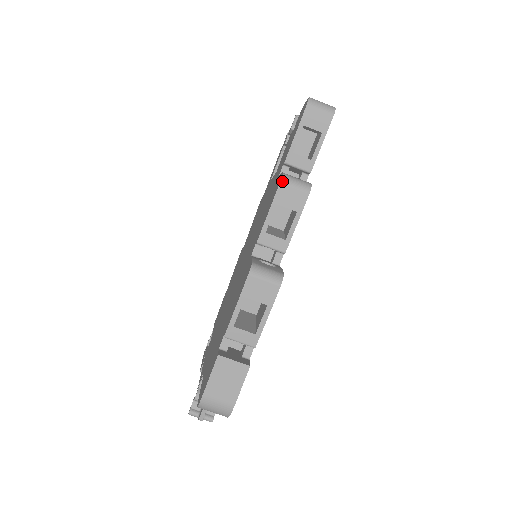
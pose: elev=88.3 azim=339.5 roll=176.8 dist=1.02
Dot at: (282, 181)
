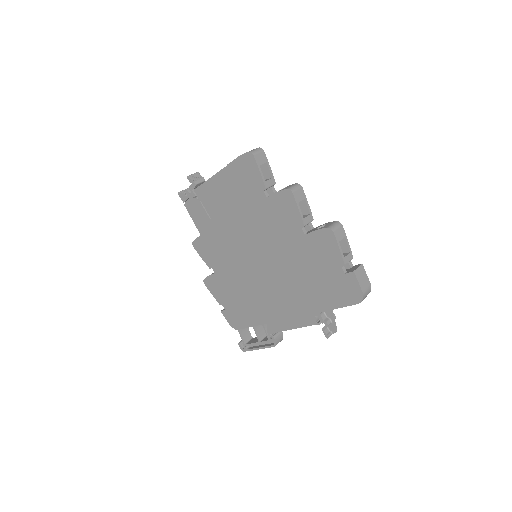
Dot at: (292, 191)
